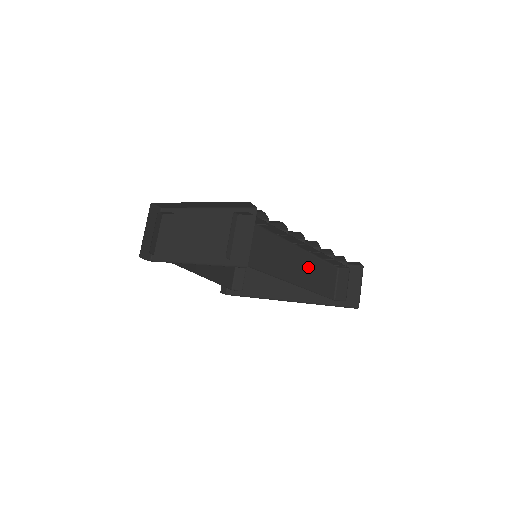
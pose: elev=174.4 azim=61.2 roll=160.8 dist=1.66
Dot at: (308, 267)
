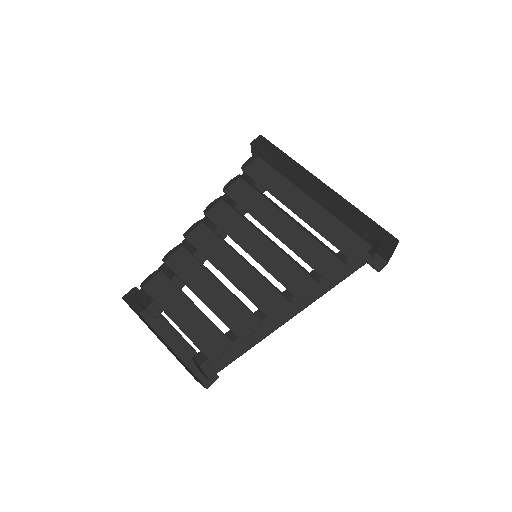
Dot at: occluded
